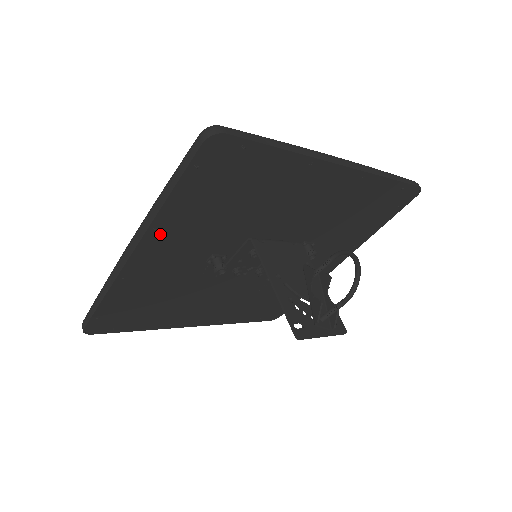
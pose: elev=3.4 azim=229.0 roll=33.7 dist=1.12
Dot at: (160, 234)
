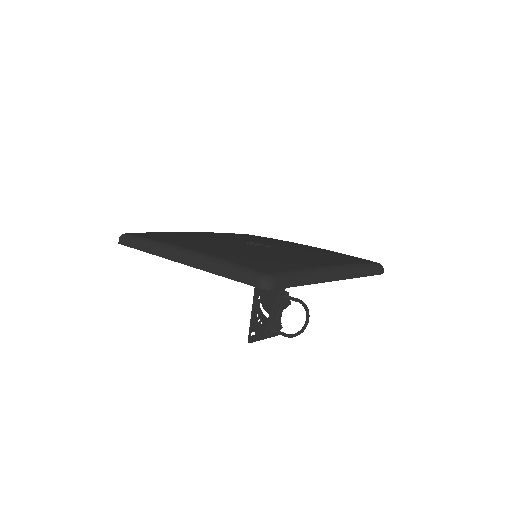
Dot at: occluded
